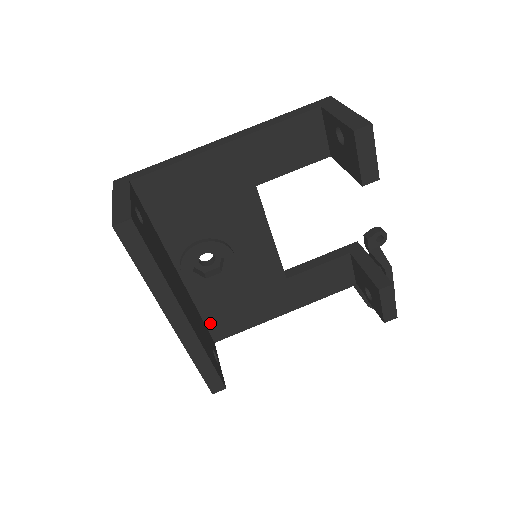
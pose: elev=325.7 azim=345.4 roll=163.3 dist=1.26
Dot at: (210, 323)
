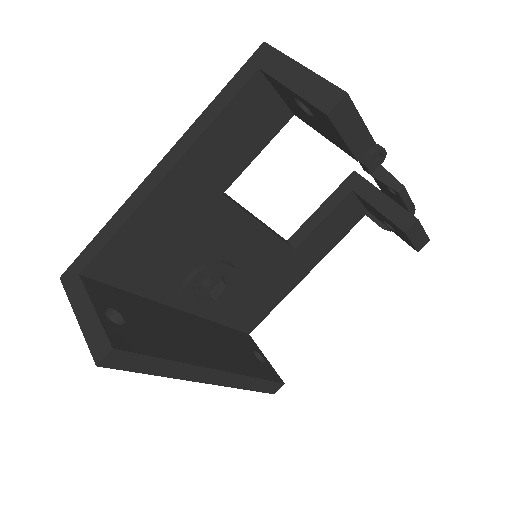
Dot at: (237, 325)
